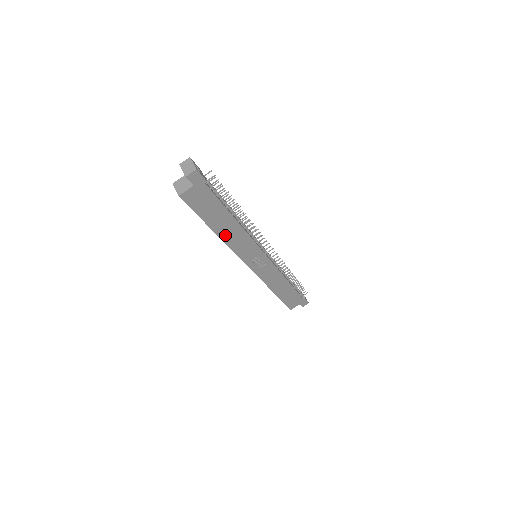
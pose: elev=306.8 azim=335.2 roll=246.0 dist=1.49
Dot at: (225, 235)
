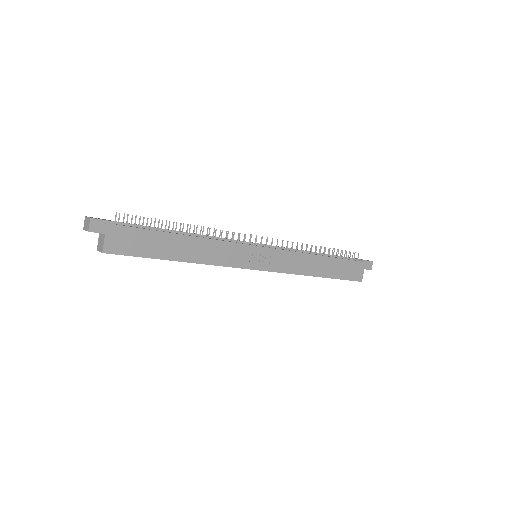
Dot at: (193, 257)
